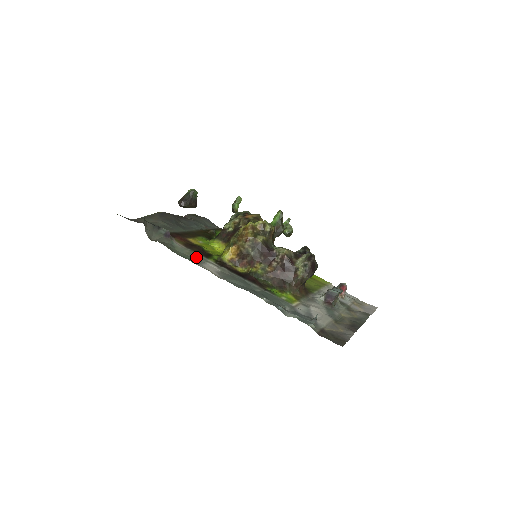
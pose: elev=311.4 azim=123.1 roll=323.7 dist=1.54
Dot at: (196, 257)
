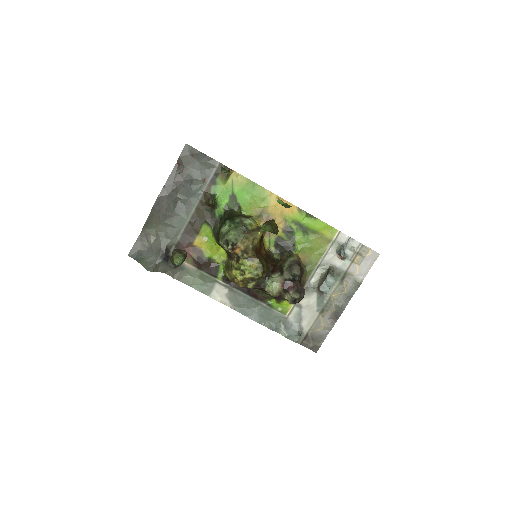
Dot at: (206, 280)
